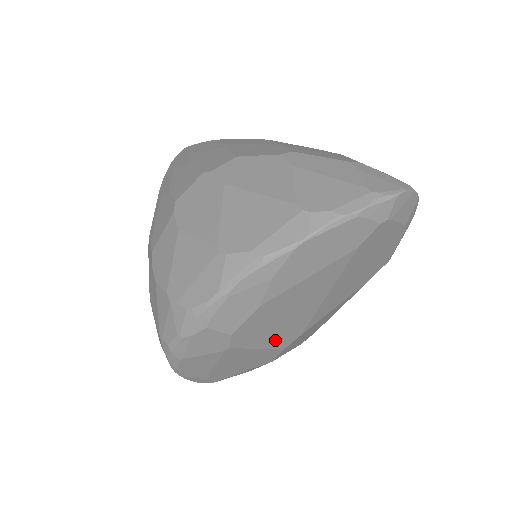
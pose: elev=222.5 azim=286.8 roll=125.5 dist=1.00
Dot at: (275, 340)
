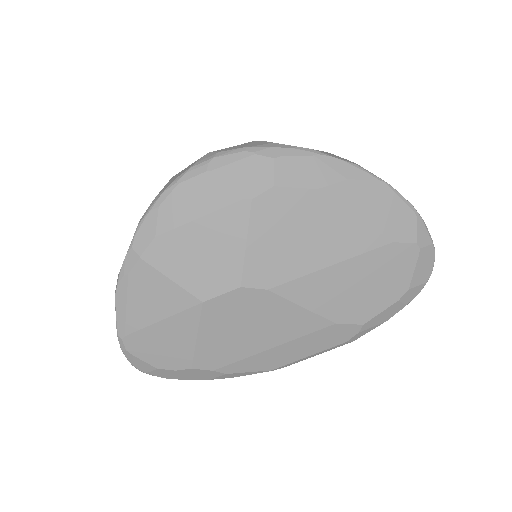
Dot at: (260, 257)
